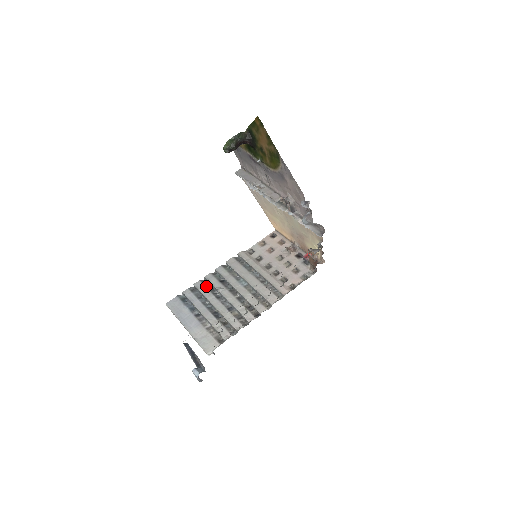
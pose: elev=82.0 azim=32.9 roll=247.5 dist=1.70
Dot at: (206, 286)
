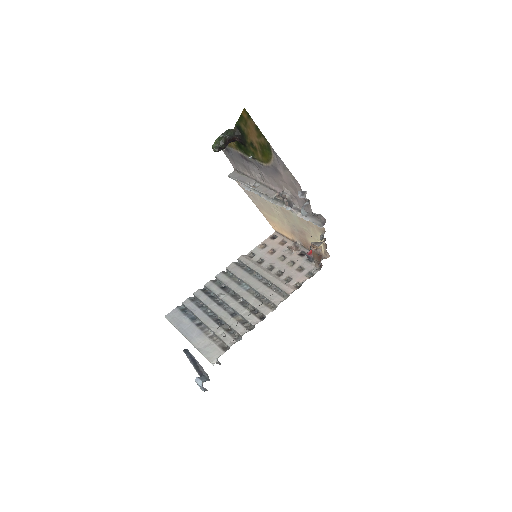
Dot at: (206, 294)
